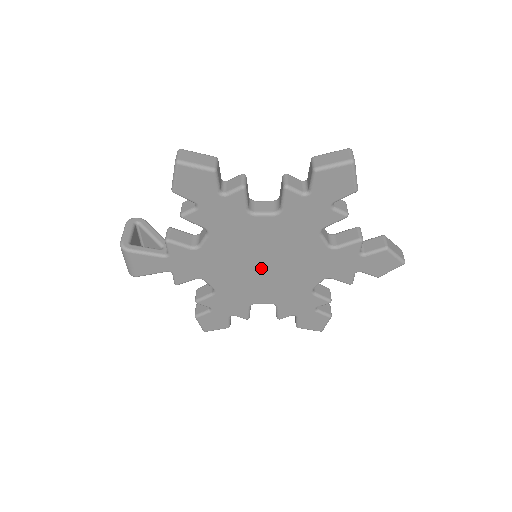
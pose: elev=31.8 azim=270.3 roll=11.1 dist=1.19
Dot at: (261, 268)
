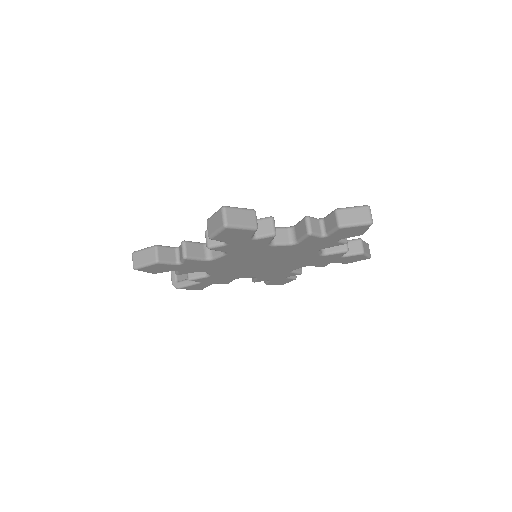
Dot at: (264, 265)
